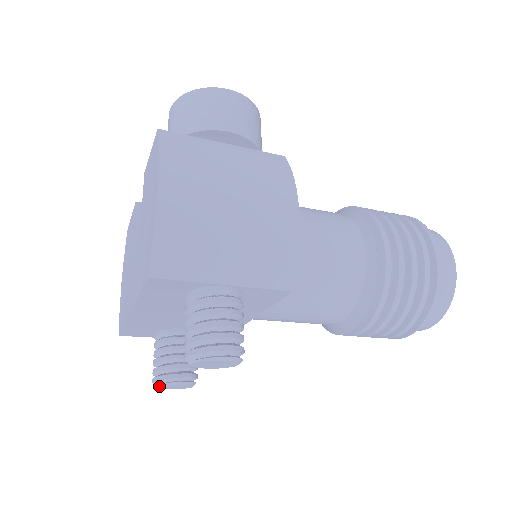
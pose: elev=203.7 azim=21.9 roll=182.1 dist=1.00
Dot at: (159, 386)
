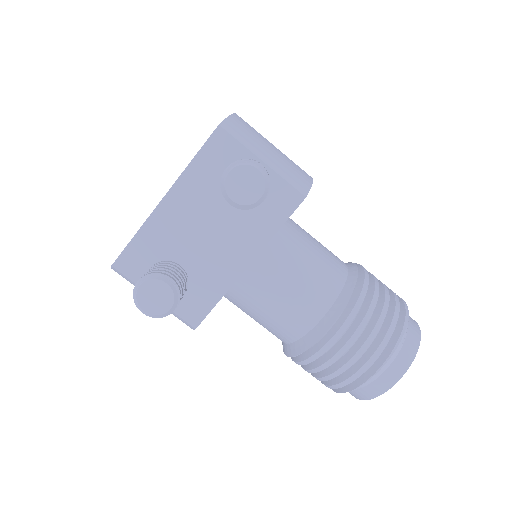
Dot at: (143, 284)
